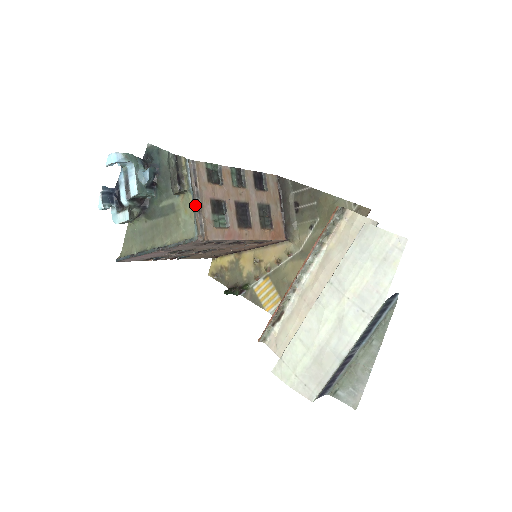
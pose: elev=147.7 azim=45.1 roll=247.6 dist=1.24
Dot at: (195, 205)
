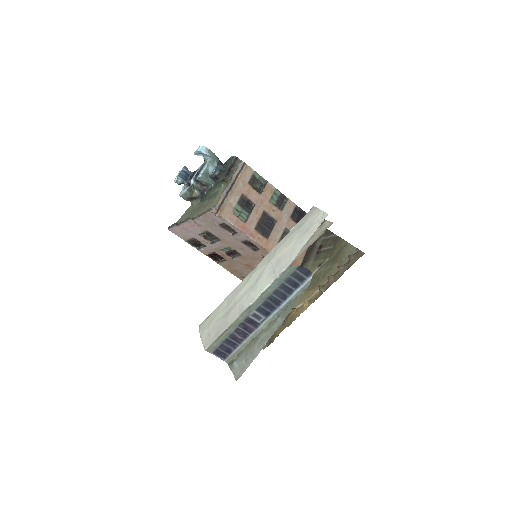
Dot at: (226, 188)
